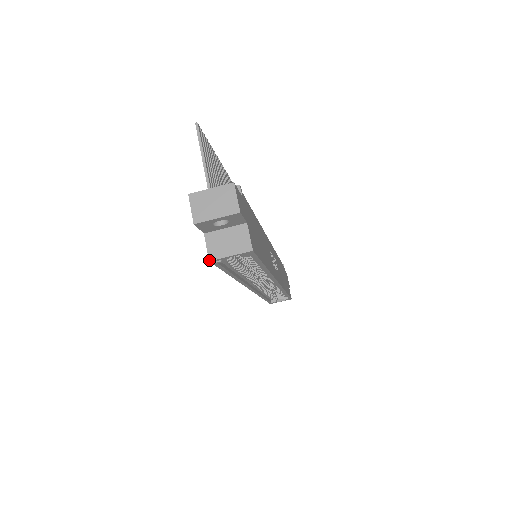
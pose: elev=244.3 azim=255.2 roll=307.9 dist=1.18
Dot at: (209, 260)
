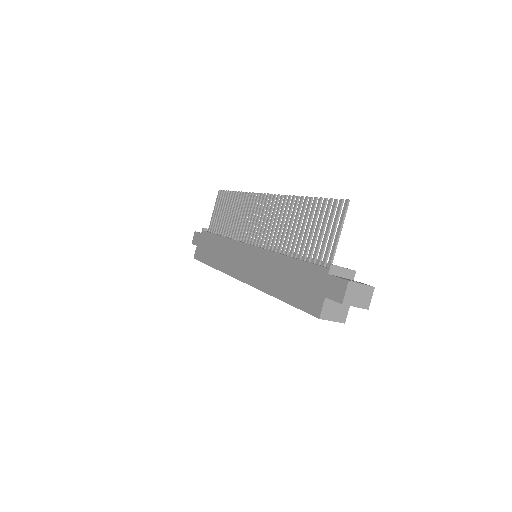
Dot at: (320, 318)
